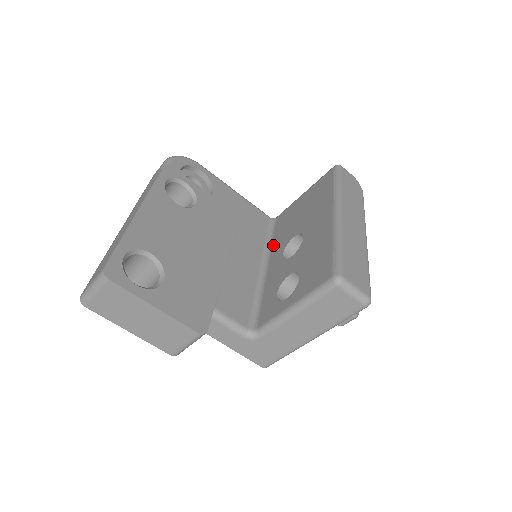
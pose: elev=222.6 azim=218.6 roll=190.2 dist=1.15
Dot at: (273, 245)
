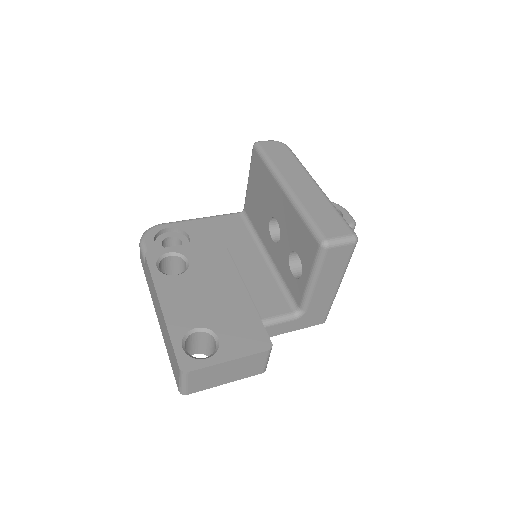
Dot at: (259, 235)
